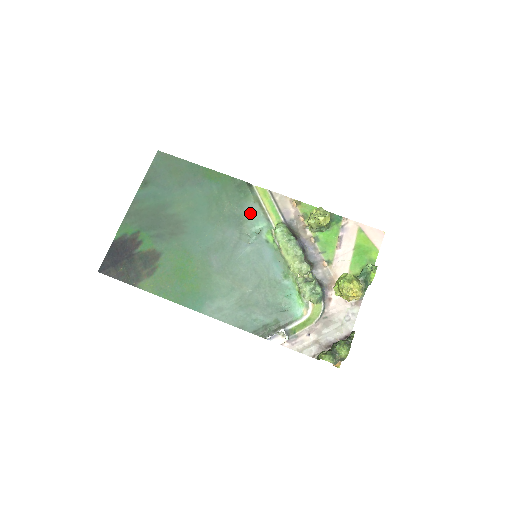
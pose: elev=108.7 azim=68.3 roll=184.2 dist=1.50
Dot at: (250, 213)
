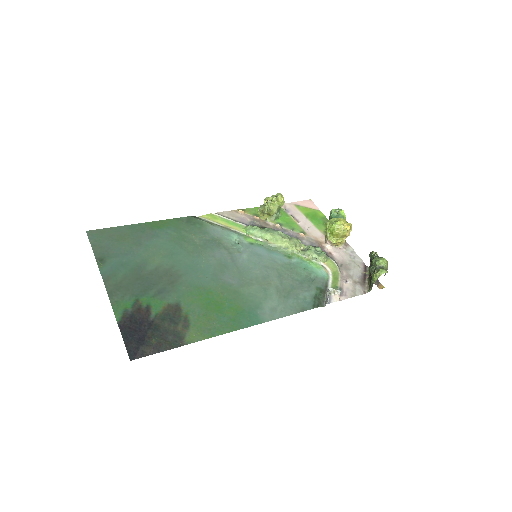
Dot at: (218, 233)
